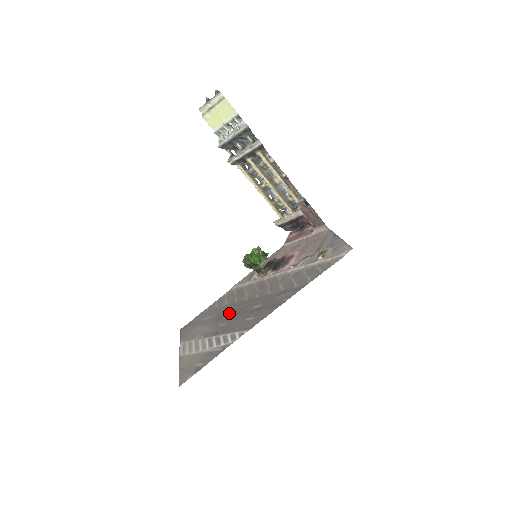
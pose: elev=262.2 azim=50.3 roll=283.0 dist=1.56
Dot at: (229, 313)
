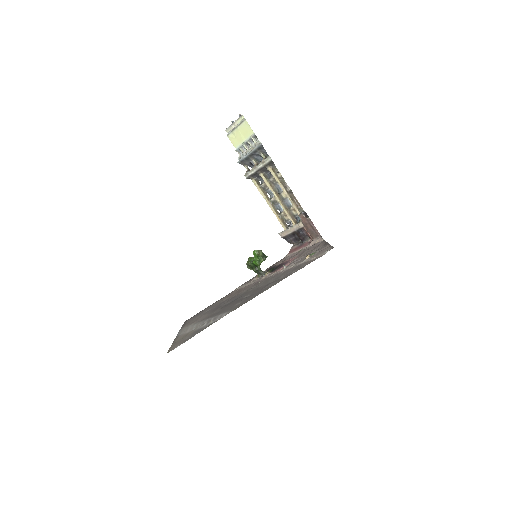
Dot at: (225, 304)
